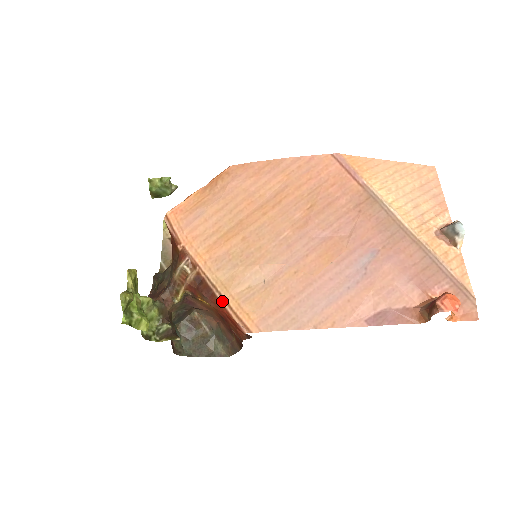
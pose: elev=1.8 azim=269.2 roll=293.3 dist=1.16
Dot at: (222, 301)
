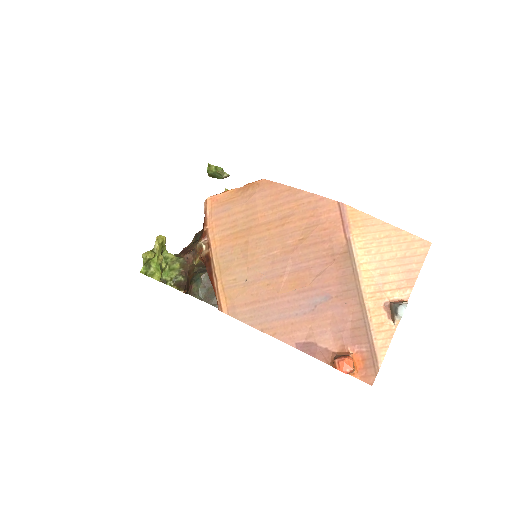
Dot at: (215, 281)
